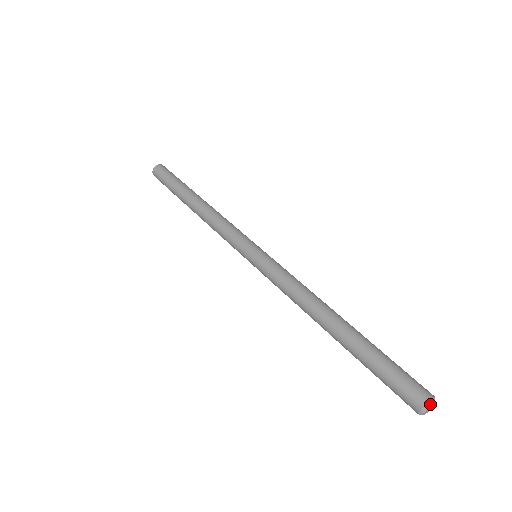
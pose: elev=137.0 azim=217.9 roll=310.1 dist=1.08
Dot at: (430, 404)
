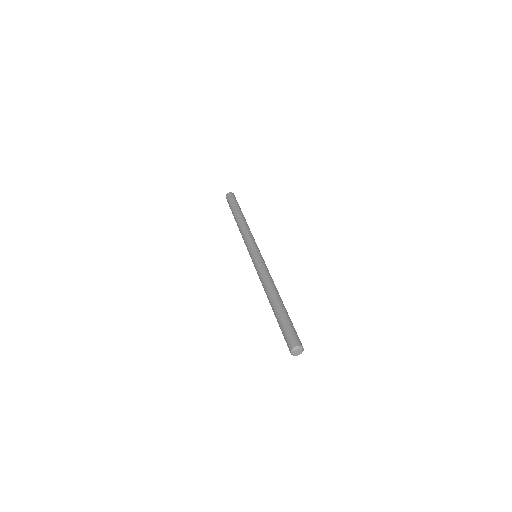
Dot at: (298, 348)
